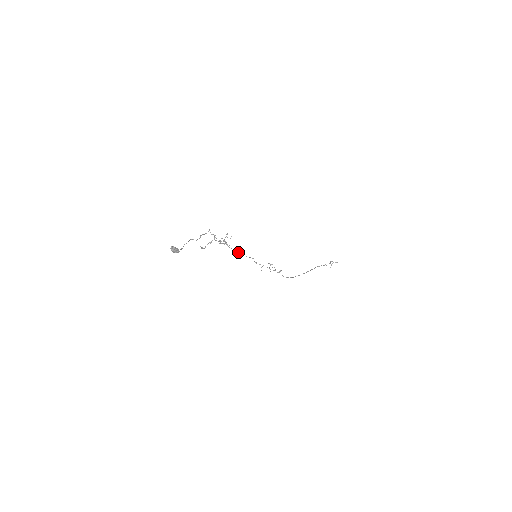
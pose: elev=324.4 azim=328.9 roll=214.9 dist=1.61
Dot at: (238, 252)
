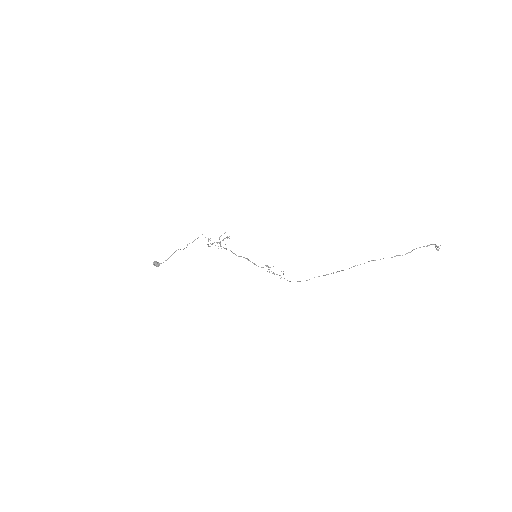
Dot at: (234, 253)
